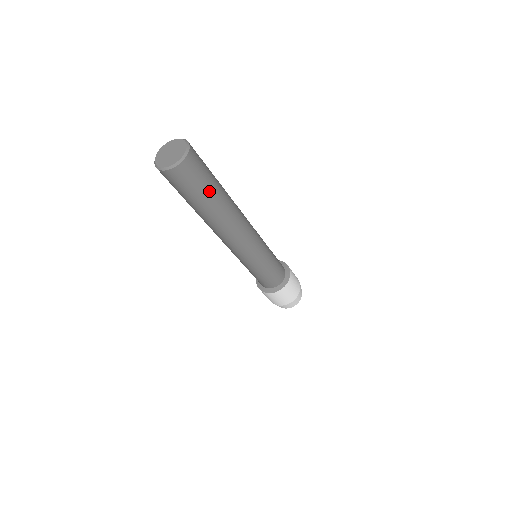
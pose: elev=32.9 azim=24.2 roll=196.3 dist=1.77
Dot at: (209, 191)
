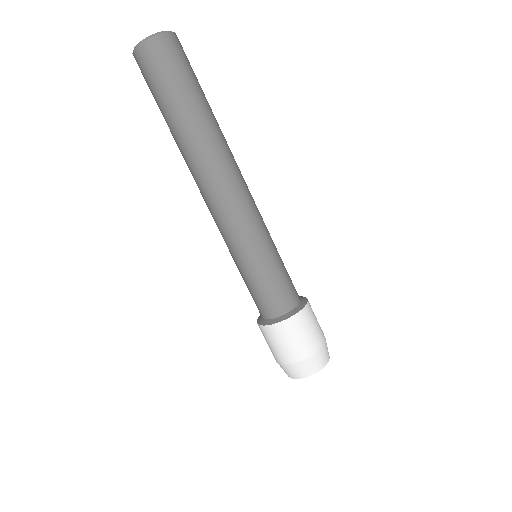
Dot at: (201, 90)
